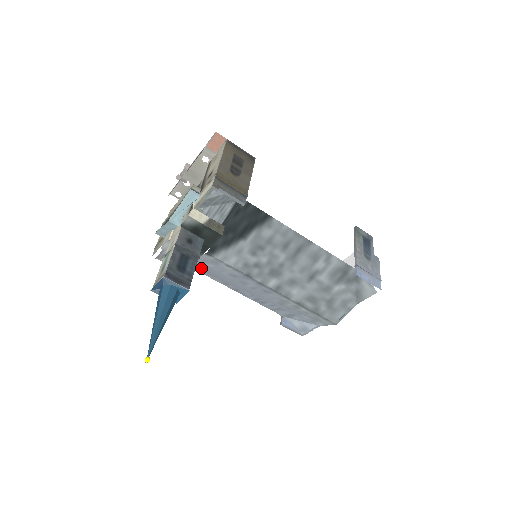
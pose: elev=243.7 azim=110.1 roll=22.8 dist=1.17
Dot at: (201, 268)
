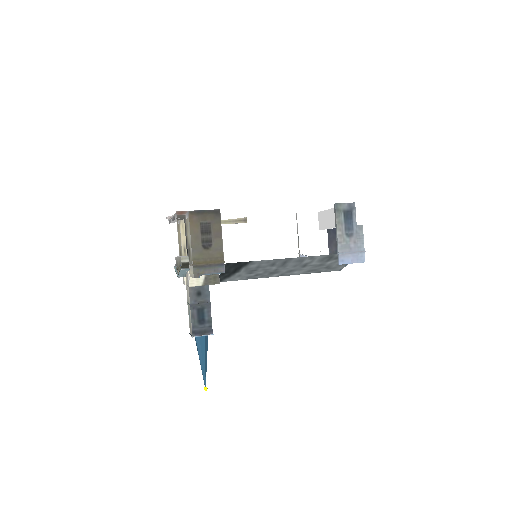
Dot at: occluded
